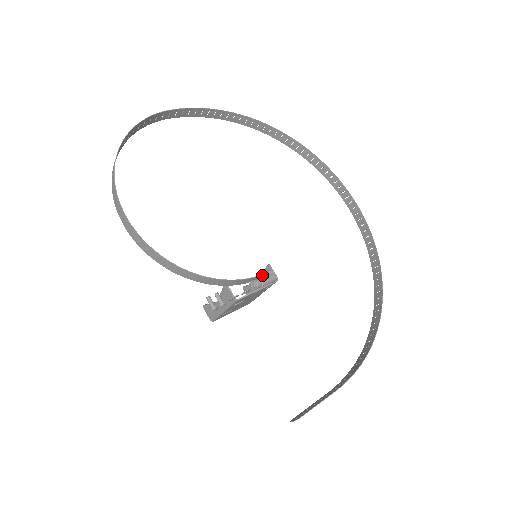
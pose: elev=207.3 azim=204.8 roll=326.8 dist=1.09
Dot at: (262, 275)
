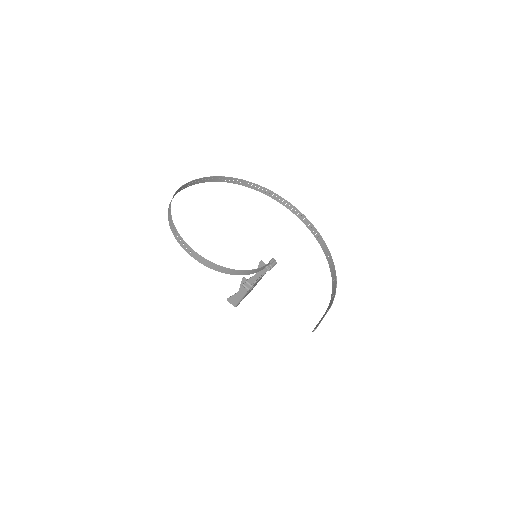
Dot at: (270, 262)
